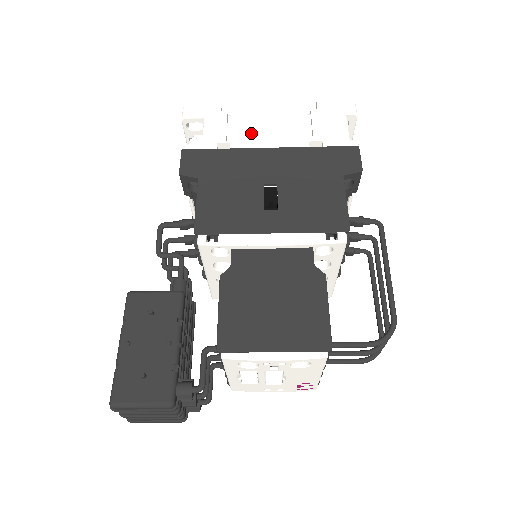
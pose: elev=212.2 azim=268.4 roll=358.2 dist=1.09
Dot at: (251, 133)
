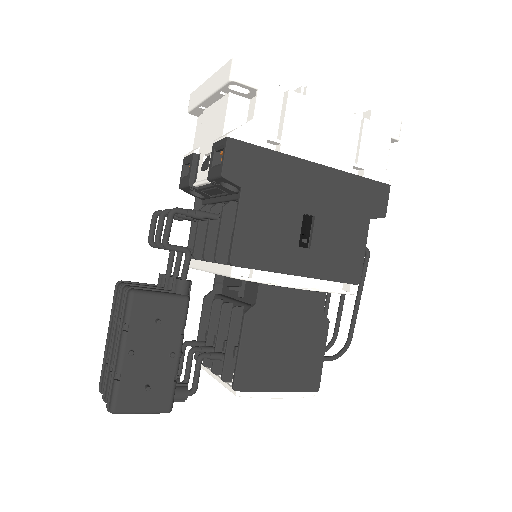
Dot at: (303, 135)
